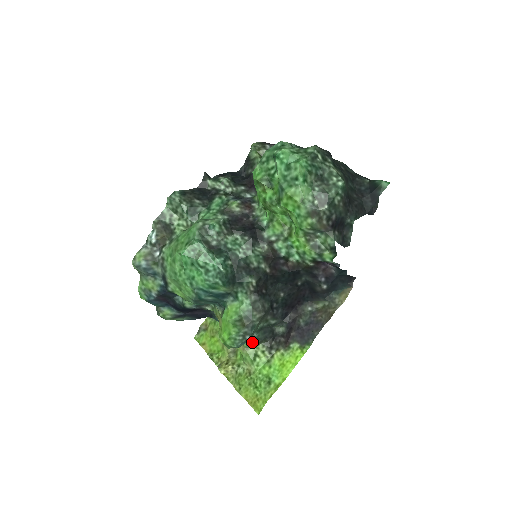
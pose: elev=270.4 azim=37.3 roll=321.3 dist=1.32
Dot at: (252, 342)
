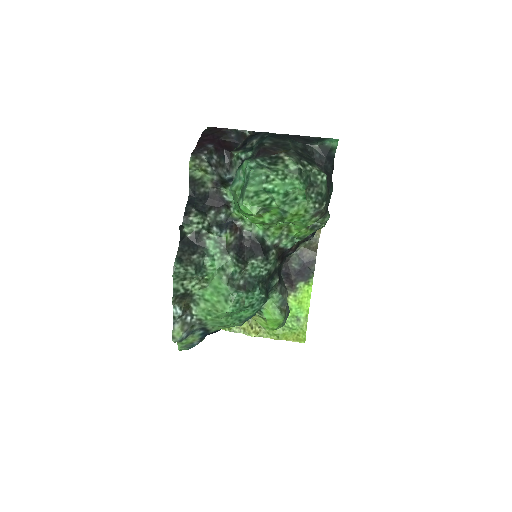
Dot at: occluded
